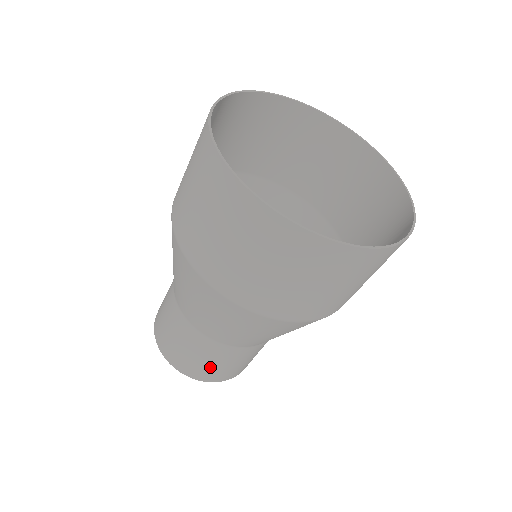
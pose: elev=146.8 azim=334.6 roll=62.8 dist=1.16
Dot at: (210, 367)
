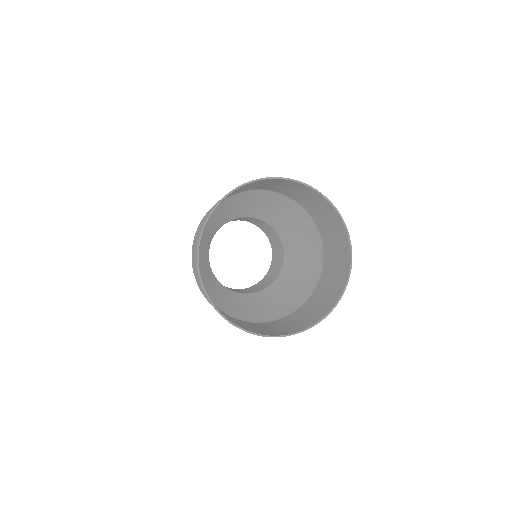
Dot at: occluded
